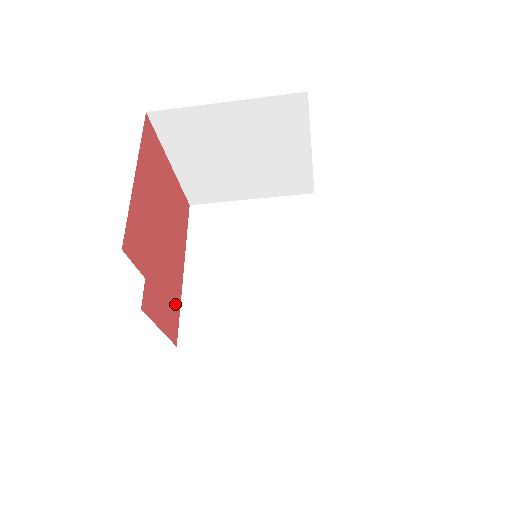
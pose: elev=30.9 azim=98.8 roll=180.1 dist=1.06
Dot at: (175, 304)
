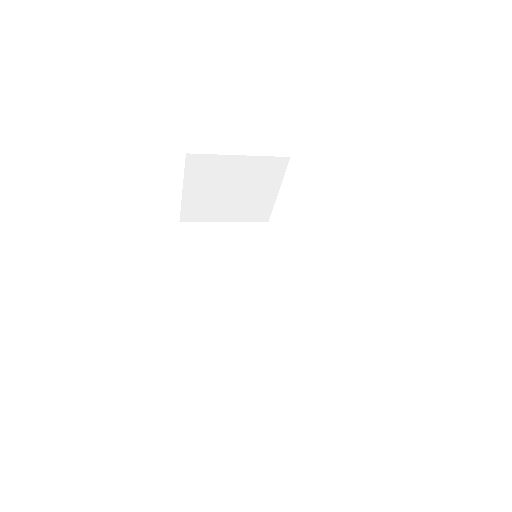
Dot at: occluded
